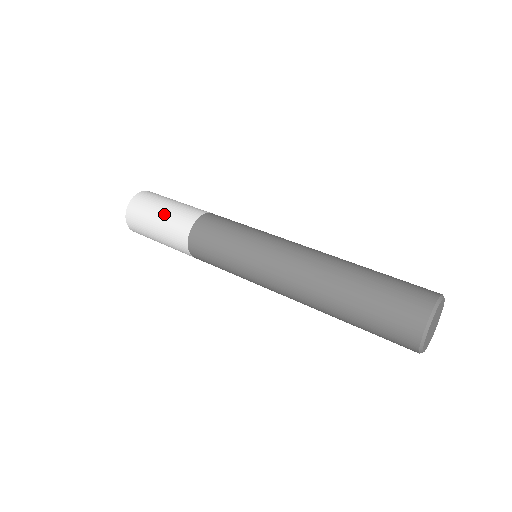
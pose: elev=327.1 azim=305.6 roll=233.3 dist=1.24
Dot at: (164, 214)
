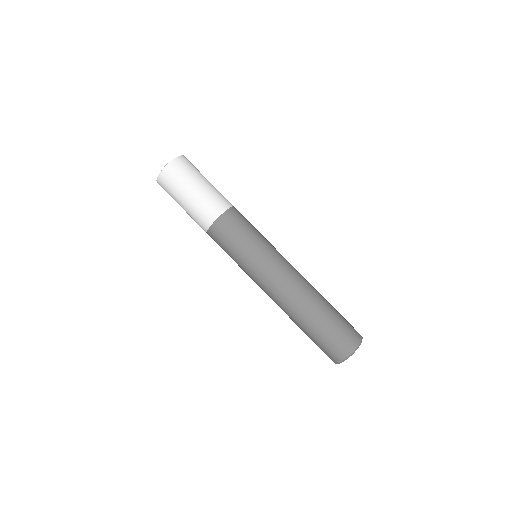
Dot at: occluded
